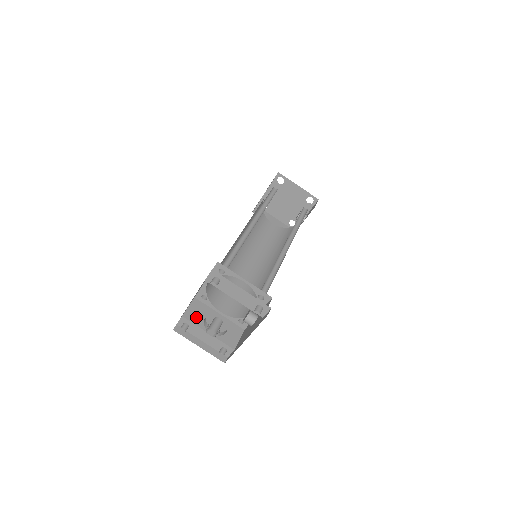
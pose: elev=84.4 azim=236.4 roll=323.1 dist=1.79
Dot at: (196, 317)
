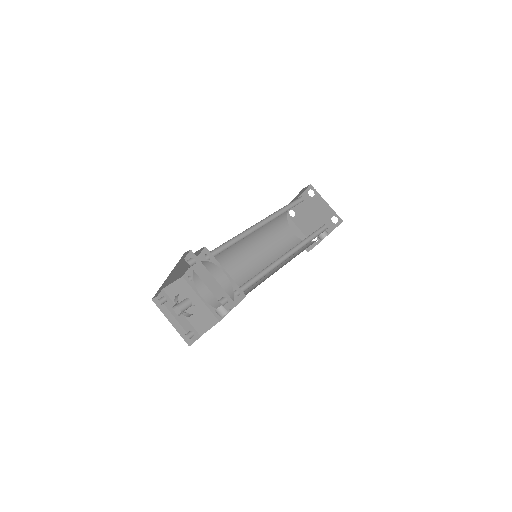
Dot at: (176, 294)
